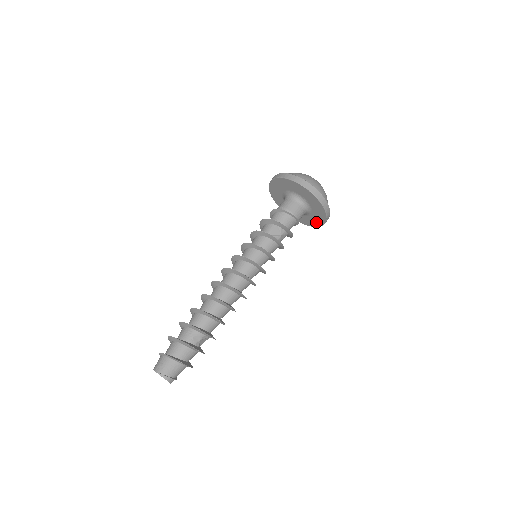
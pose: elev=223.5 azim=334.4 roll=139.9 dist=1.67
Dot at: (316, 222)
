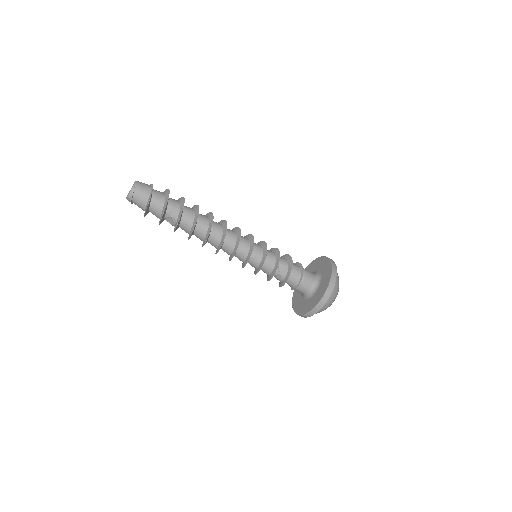
Dot at: (299, 308)
